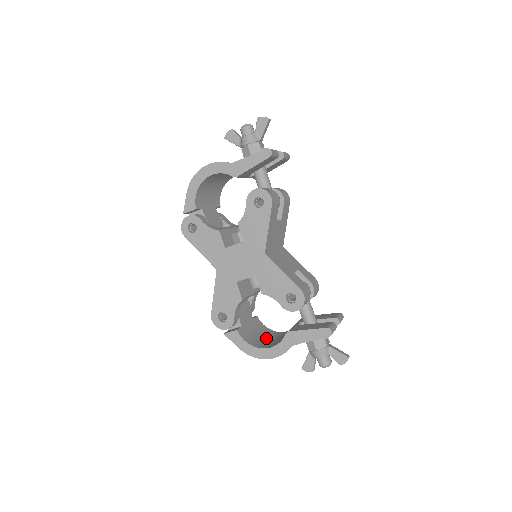
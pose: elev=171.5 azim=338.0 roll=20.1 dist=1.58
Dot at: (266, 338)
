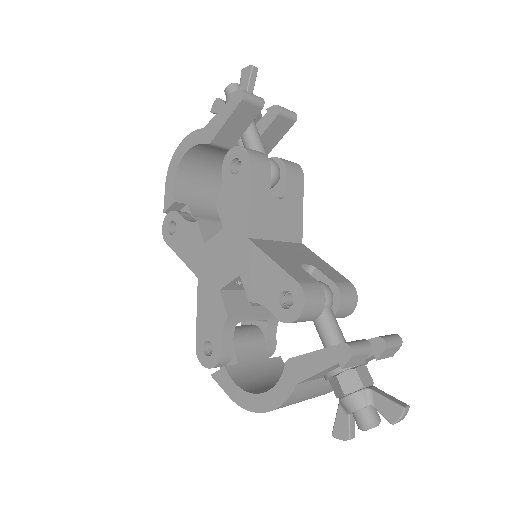
Dot at: occluded
